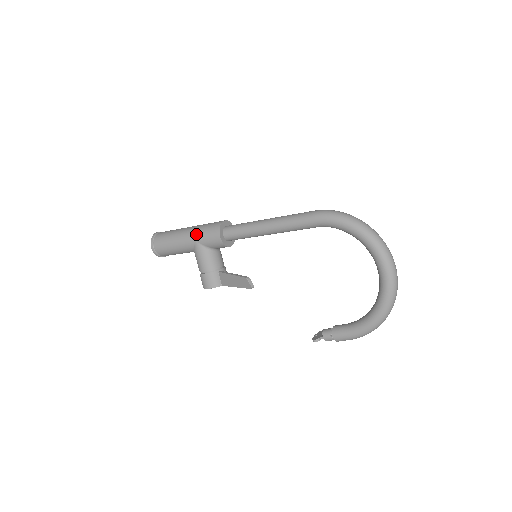
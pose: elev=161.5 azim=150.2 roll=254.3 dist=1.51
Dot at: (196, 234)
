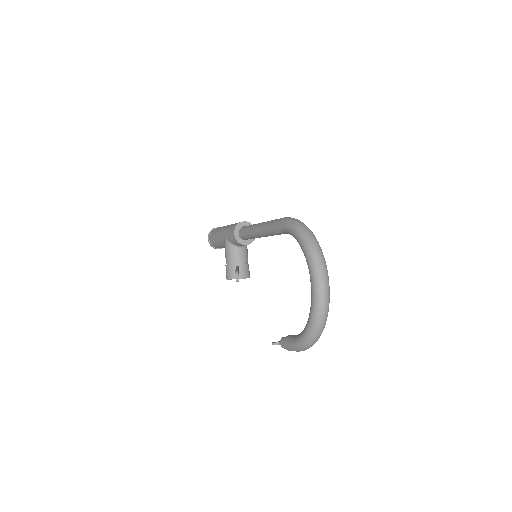
Dot at: (226, 230)
